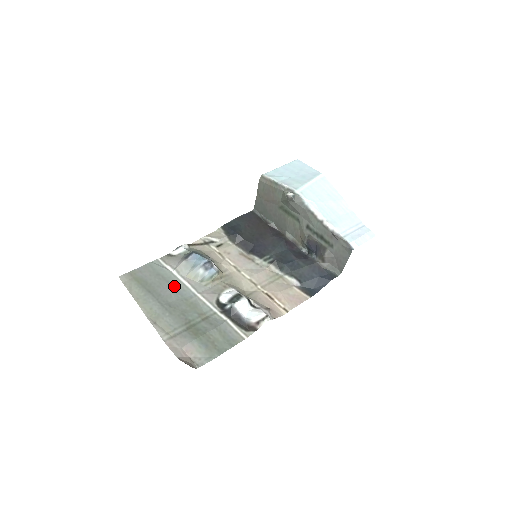
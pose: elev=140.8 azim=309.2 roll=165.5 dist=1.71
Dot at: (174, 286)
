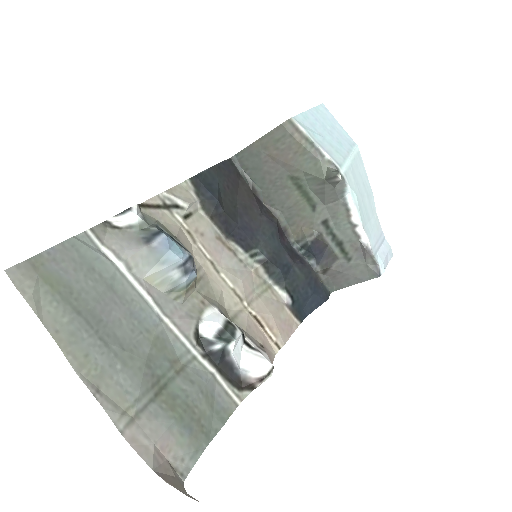
Dot at: (124, 299)
